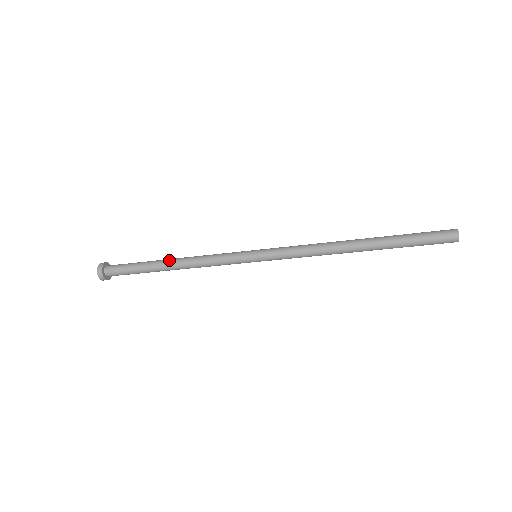
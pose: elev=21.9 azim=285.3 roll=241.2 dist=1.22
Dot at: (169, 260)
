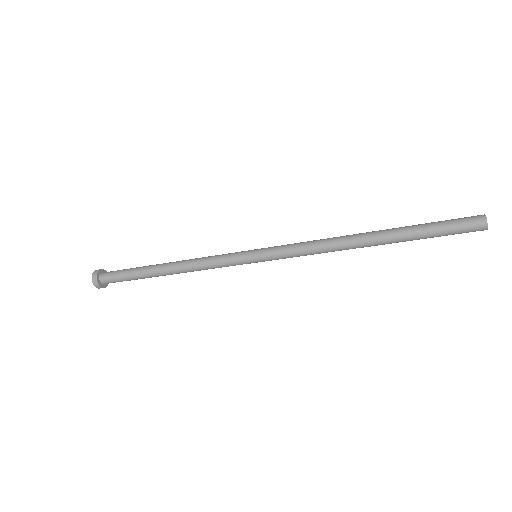
Dot at: occluded
